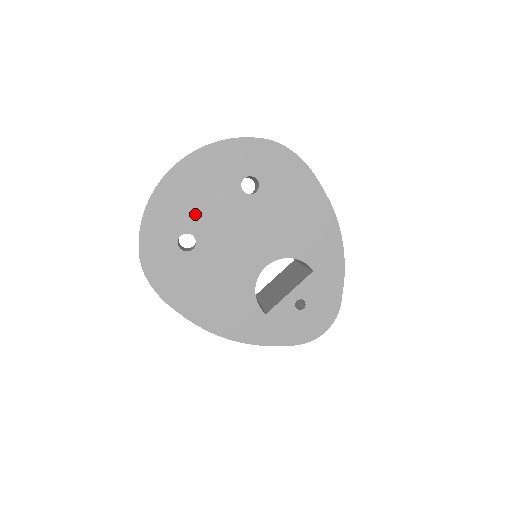
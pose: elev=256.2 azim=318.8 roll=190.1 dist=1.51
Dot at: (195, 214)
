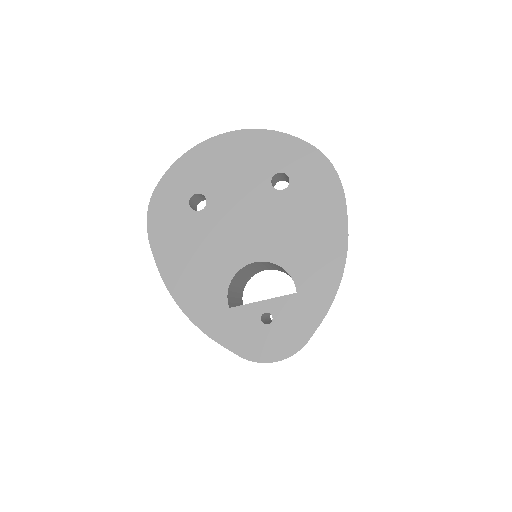
Dot at: (219, 182)
